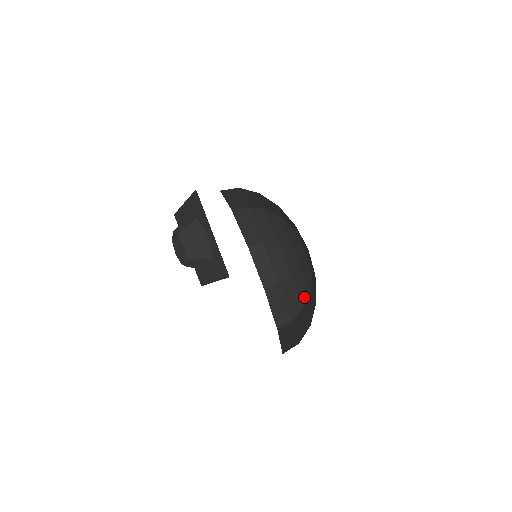
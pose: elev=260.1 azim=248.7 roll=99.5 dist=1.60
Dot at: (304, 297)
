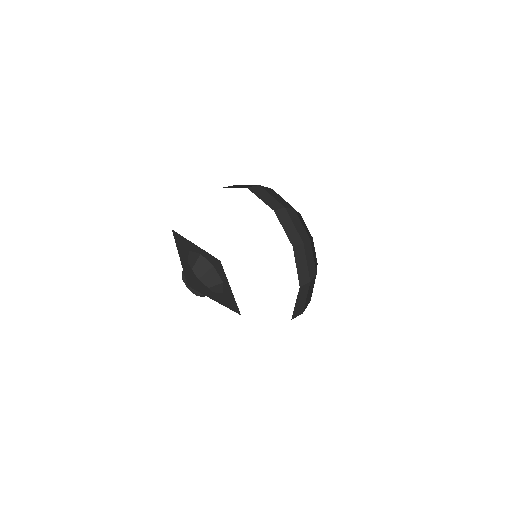
Dot at: (309, 235)
